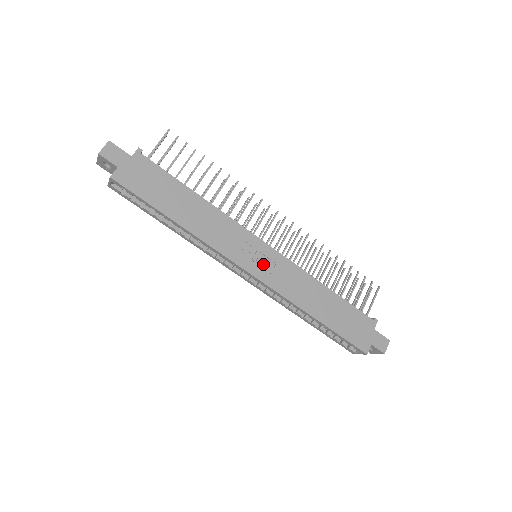
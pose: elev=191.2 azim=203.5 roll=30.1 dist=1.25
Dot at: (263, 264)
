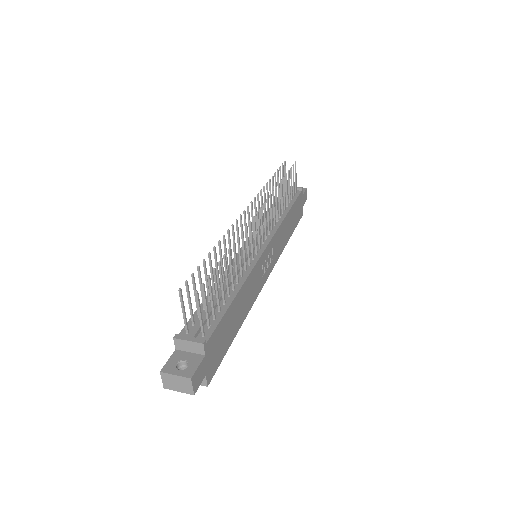
Dot at: (270, 260)
